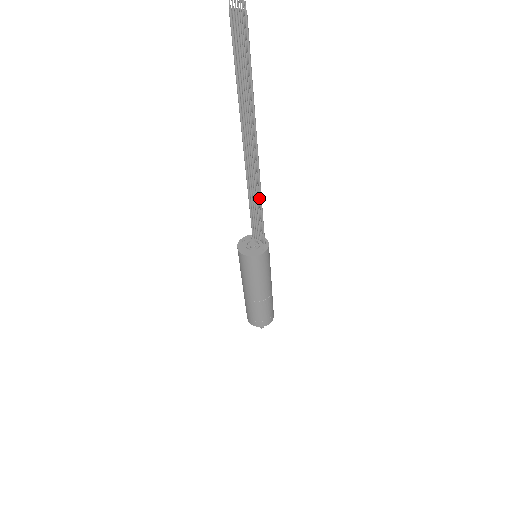
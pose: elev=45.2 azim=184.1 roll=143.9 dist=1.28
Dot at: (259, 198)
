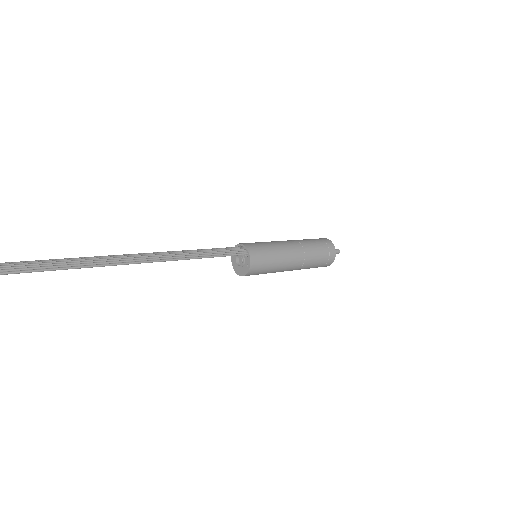
Dot at: (195, 257)
